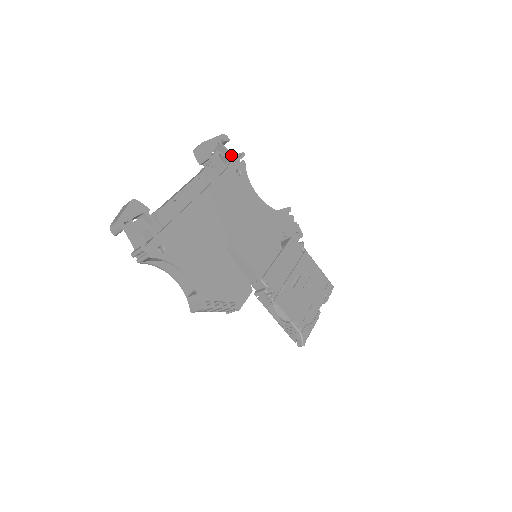
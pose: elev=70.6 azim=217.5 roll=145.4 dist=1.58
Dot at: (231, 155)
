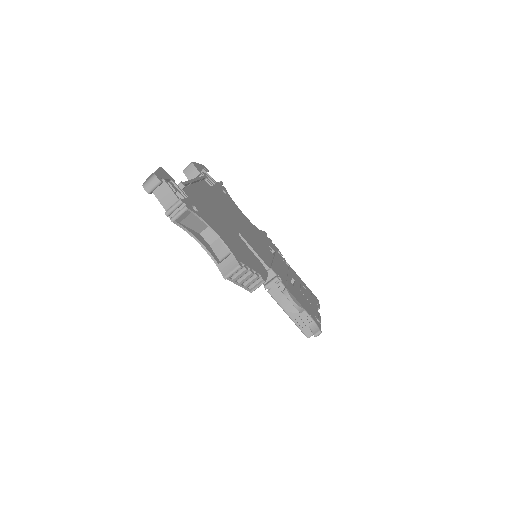
Dot at: occluded
